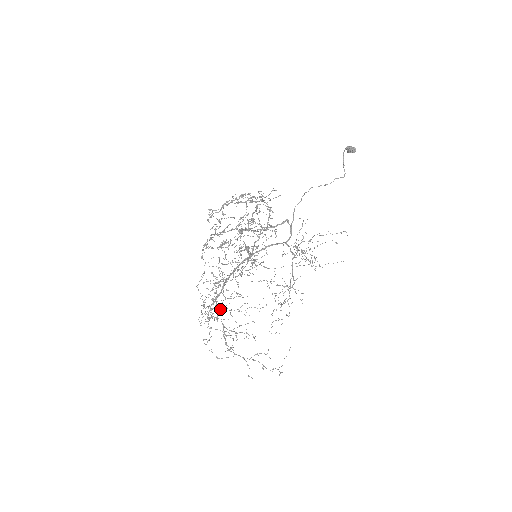
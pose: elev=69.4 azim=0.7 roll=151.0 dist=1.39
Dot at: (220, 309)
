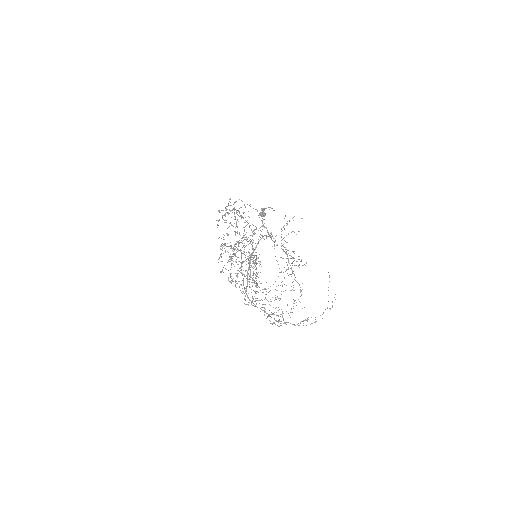
Dot at: occluded
